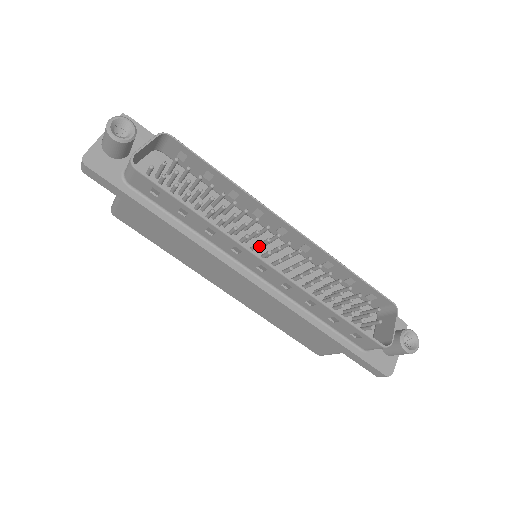
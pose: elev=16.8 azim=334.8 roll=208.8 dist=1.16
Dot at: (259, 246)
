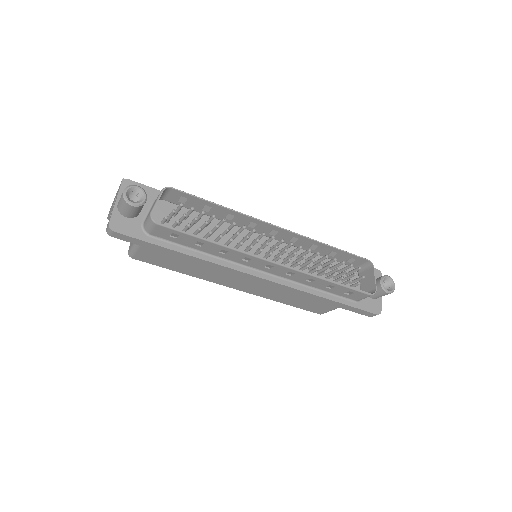
Dot at: occluded
